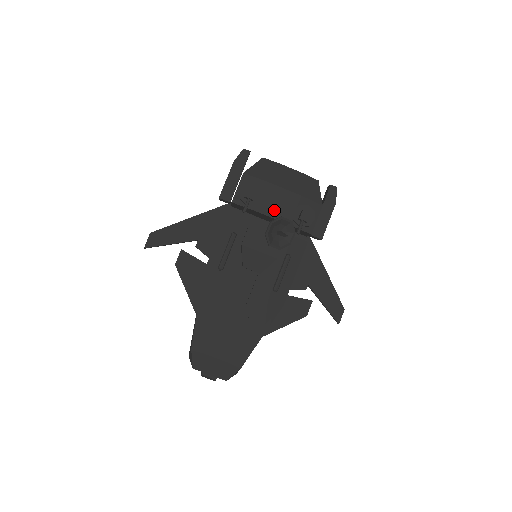
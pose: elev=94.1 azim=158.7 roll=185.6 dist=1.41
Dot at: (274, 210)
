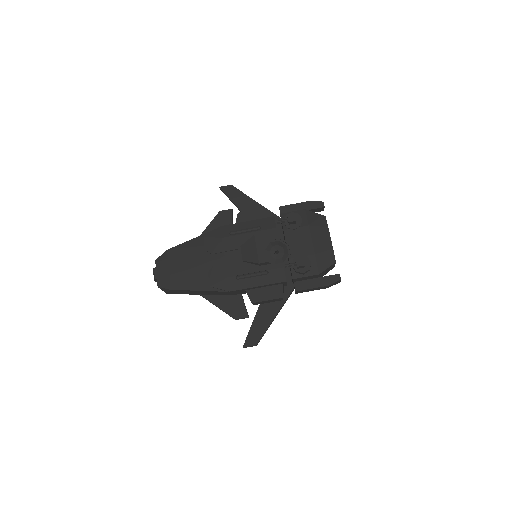
Dot at: (292, 242)
